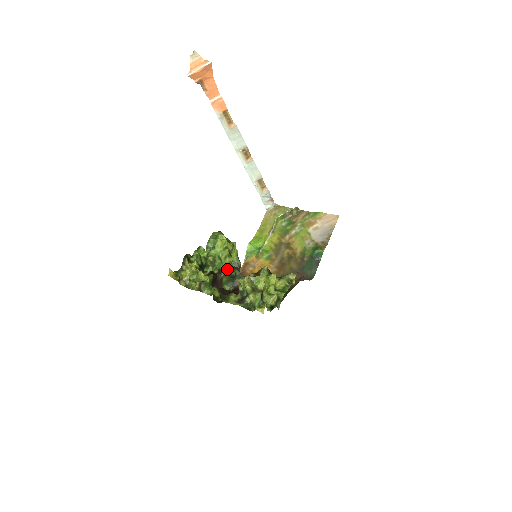
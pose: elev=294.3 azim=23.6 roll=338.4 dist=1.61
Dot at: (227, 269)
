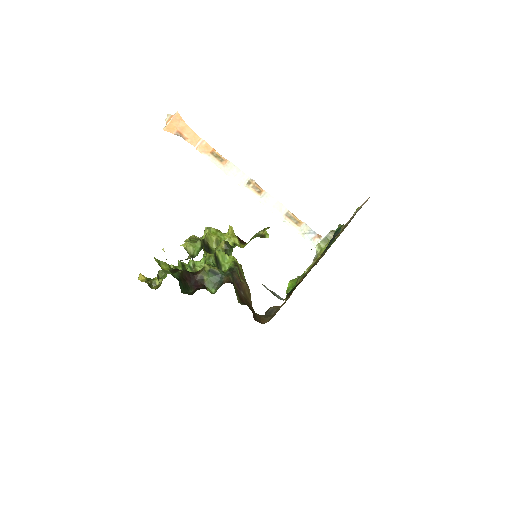
Dot at: occluded
